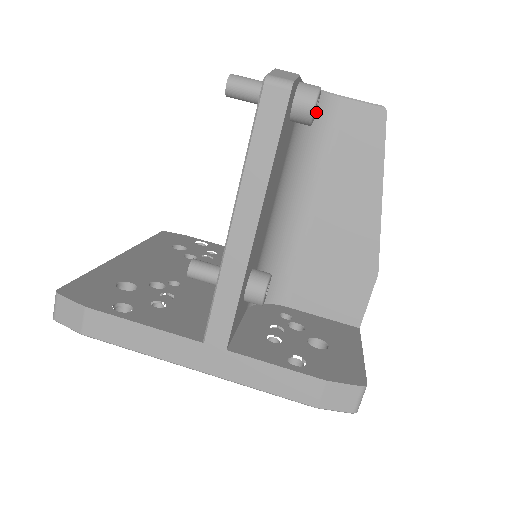
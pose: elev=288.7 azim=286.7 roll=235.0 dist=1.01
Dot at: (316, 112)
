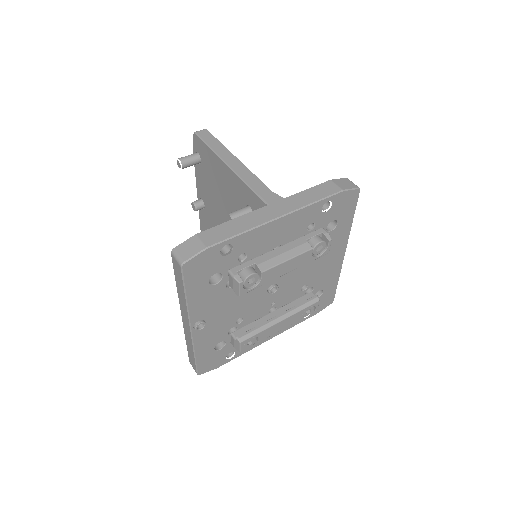
Dot at: occluded
